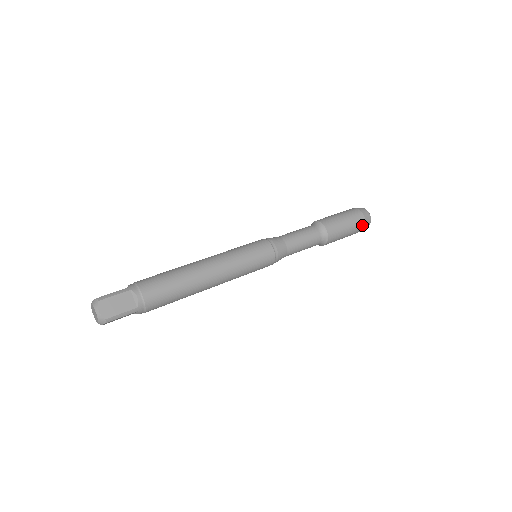
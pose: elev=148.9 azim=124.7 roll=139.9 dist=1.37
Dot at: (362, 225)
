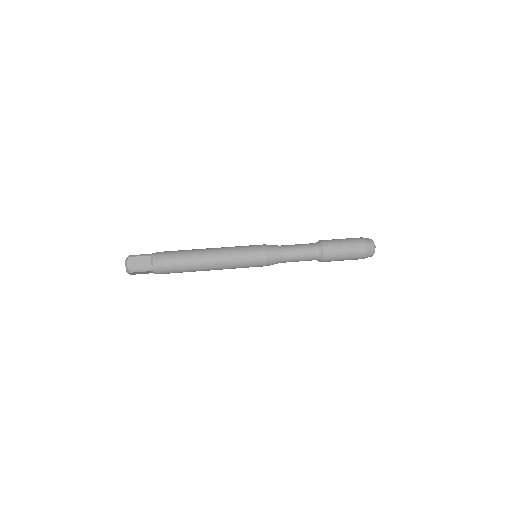
Dot at: (362, 253)
